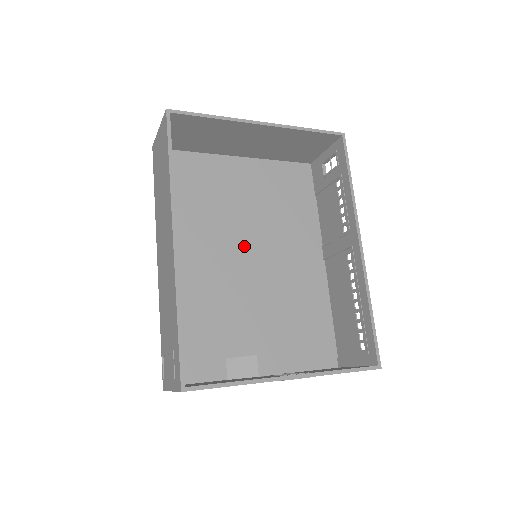
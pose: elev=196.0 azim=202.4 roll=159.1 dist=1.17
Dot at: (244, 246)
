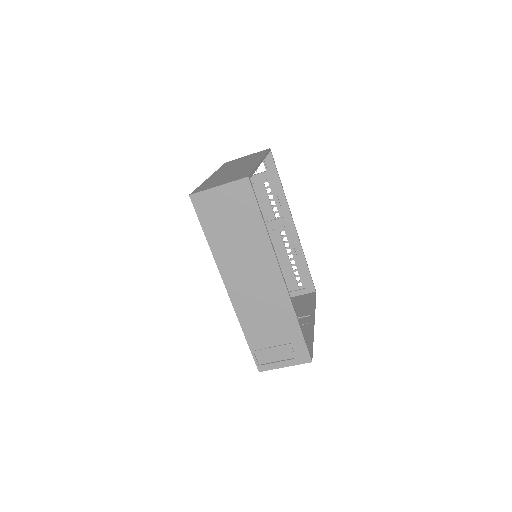
Dot at: occluded
